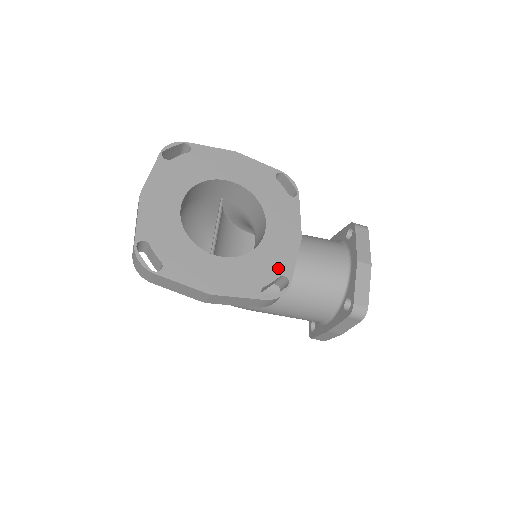
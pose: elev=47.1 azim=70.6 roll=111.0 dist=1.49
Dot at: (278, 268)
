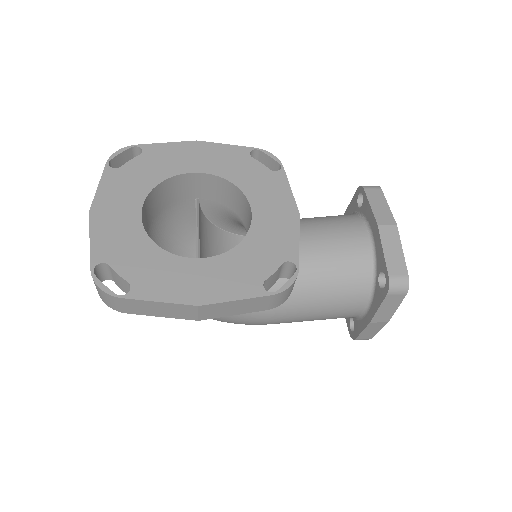
Dot at: (278, 254)
